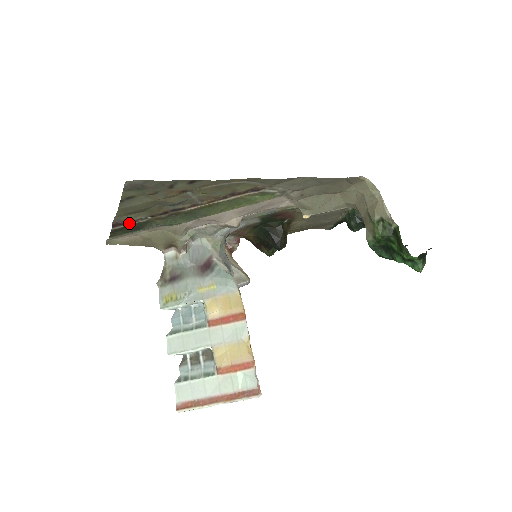
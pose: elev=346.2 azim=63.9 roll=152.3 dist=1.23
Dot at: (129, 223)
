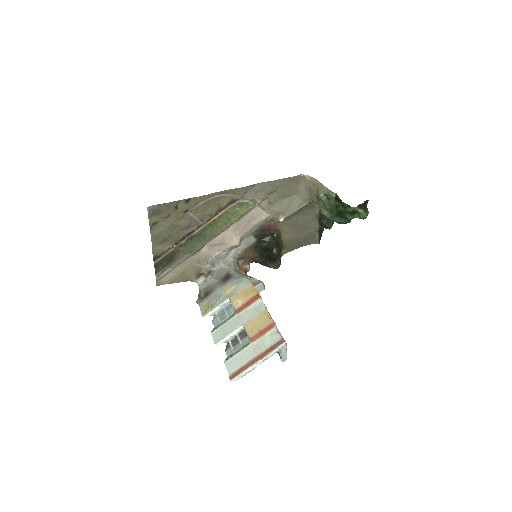
Dot at: (163, 254)
